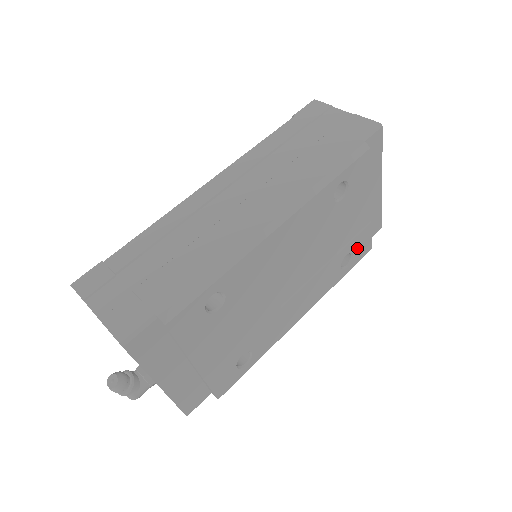
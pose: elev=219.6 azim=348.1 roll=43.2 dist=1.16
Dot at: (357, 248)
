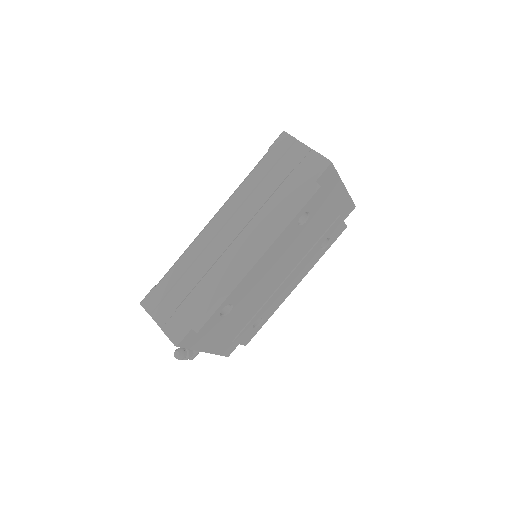
Dot at: (332, 233)
